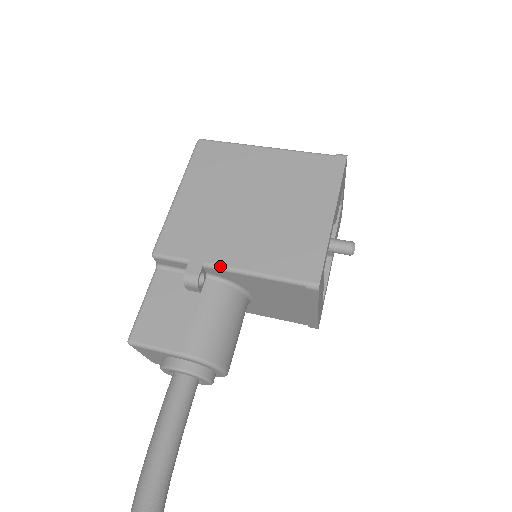
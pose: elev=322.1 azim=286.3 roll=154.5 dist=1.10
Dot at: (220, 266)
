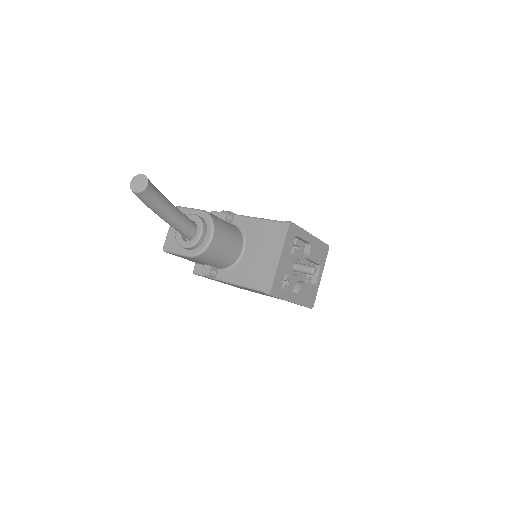
Dot at: occluded
